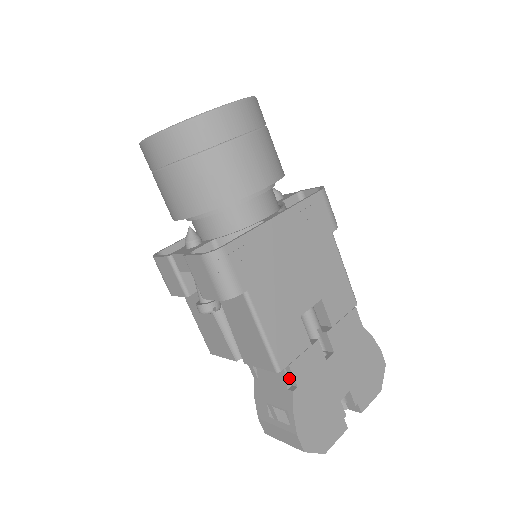
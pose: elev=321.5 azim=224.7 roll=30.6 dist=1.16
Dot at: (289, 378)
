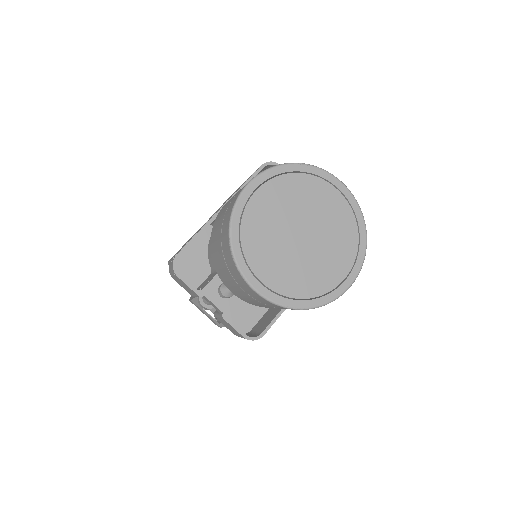
Dot at: occluded
